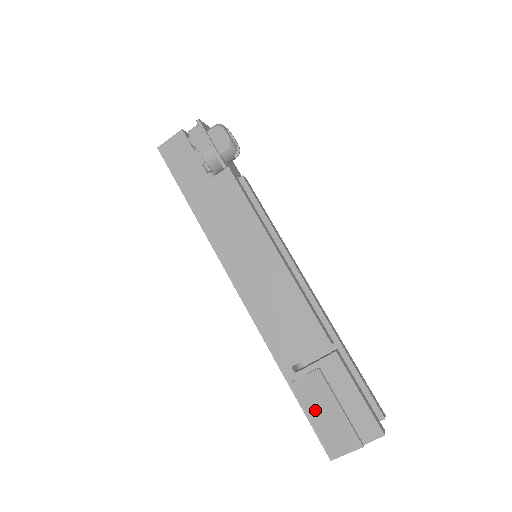
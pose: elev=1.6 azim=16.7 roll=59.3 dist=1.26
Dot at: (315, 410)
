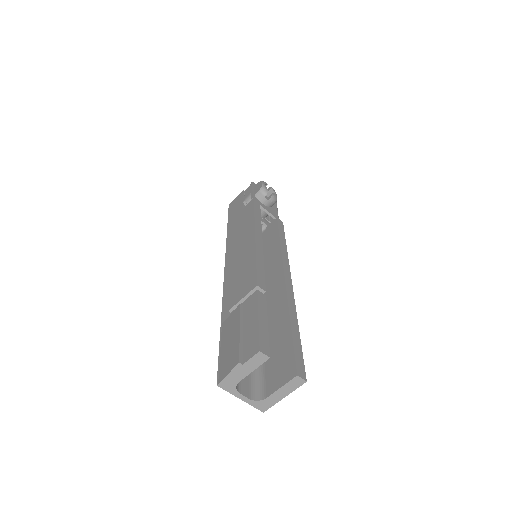
Dot at: (226, 341)
